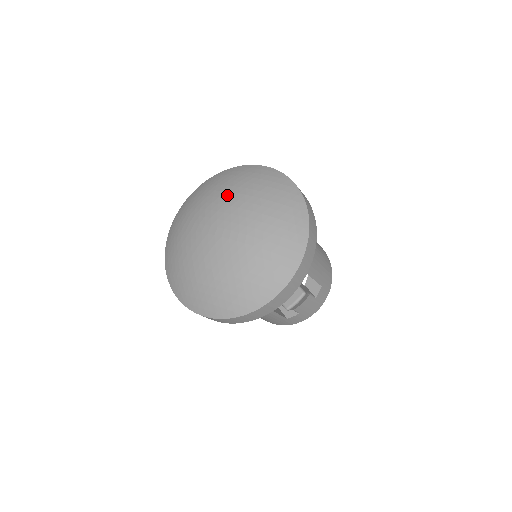
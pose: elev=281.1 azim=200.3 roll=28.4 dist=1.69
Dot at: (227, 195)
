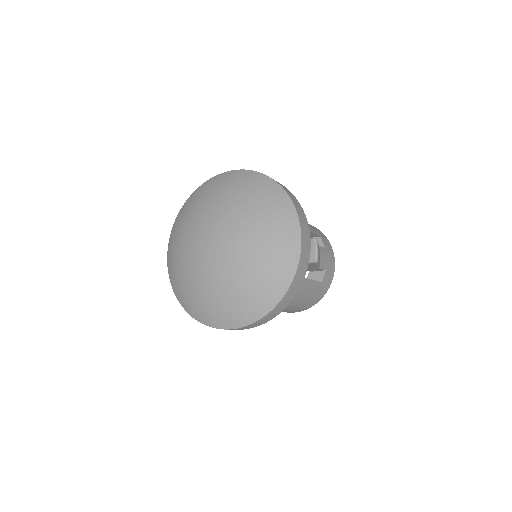
Dot at: (196, 221)
